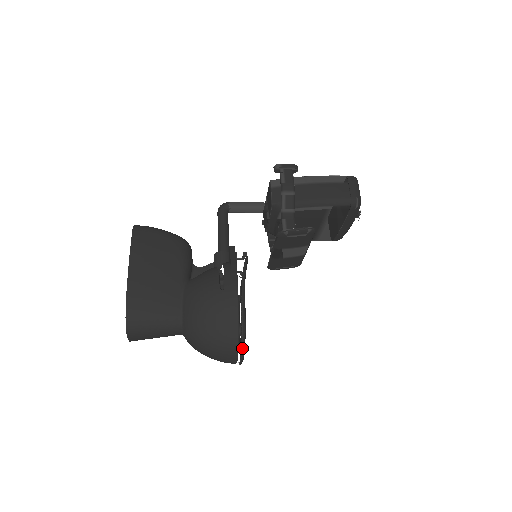
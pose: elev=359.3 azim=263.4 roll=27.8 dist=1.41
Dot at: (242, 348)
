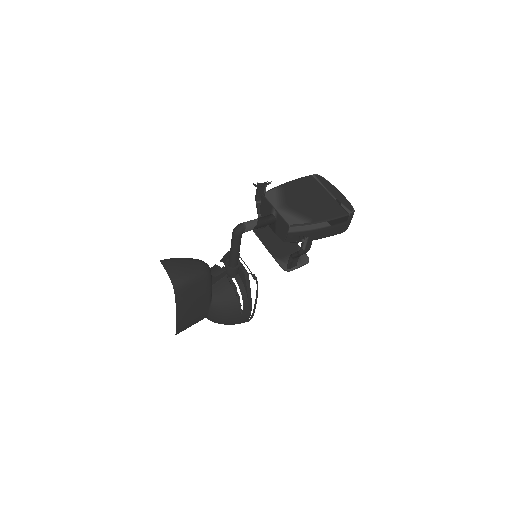
Dot at: occluded
